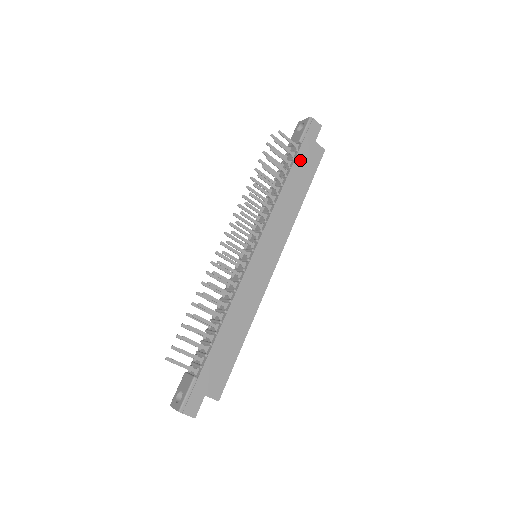
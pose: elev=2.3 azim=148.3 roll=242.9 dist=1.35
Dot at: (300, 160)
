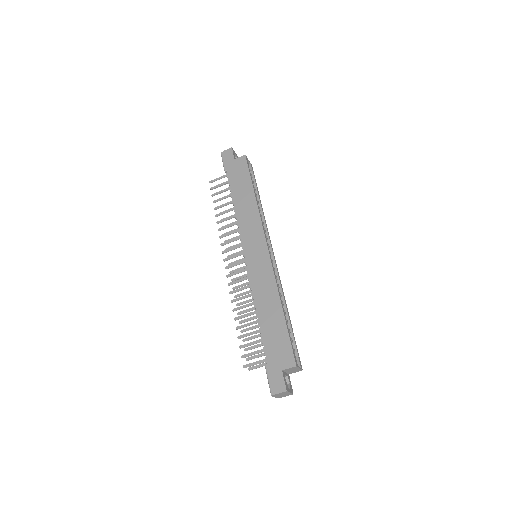
Dot at: (233, 179)
